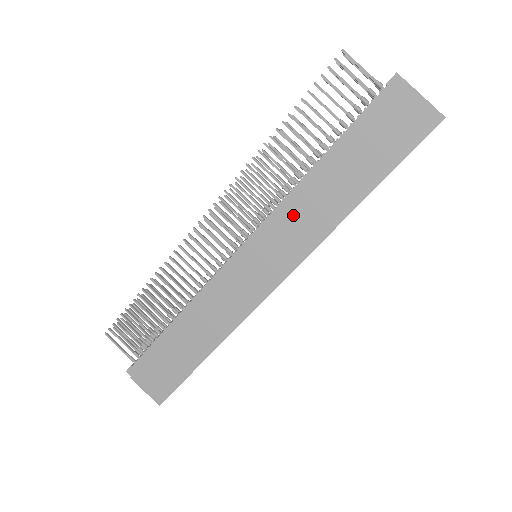
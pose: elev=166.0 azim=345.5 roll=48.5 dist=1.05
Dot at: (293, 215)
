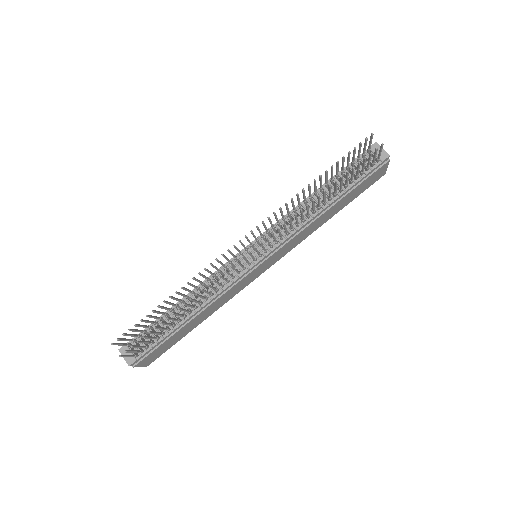
Dot at: (300, 235)
